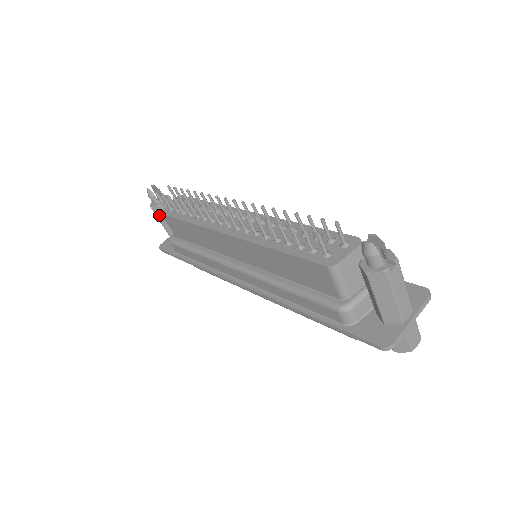
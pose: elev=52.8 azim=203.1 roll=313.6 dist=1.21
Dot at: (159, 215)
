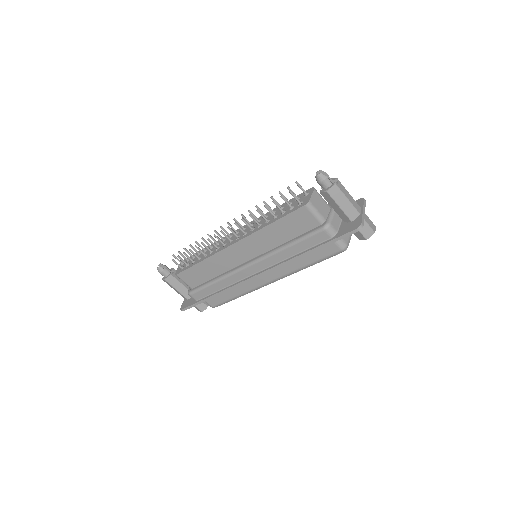
Dot at: (172, 283)
